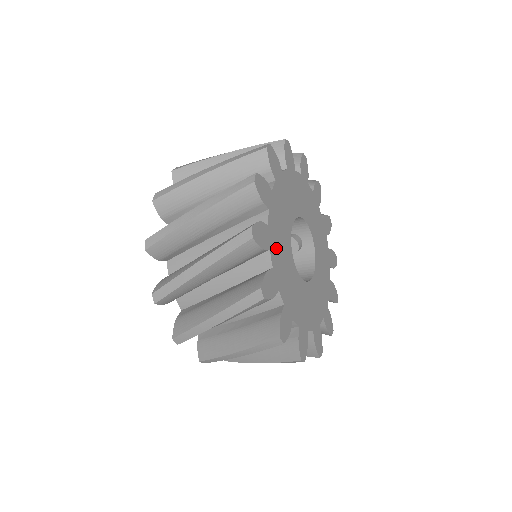
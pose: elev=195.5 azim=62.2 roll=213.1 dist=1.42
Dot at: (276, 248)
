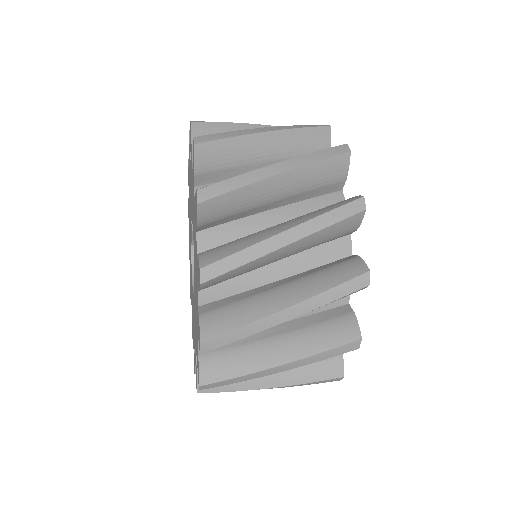
Dot at: occluded
